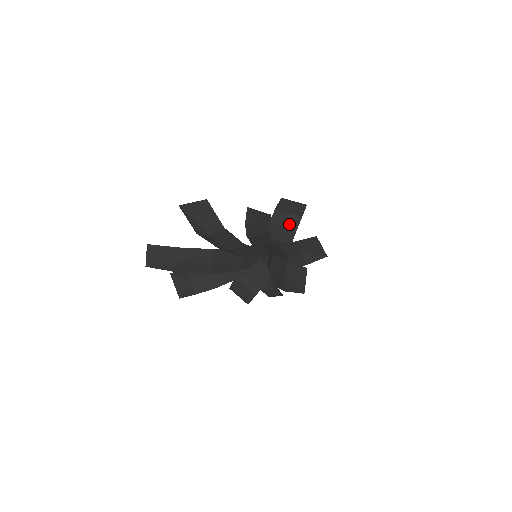
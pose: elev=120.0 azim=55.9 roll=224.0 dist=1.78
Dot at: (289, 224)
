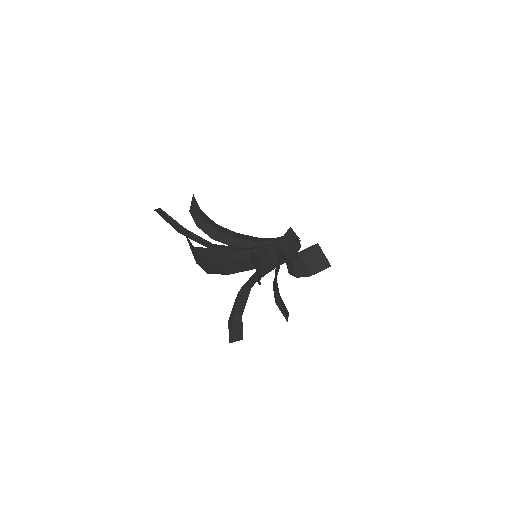
Dot at: (298, 268)
